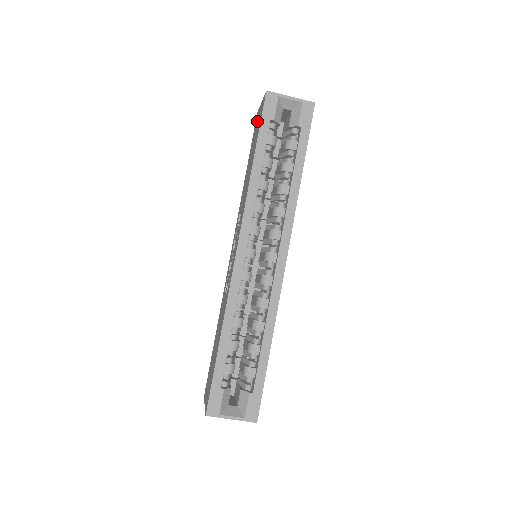
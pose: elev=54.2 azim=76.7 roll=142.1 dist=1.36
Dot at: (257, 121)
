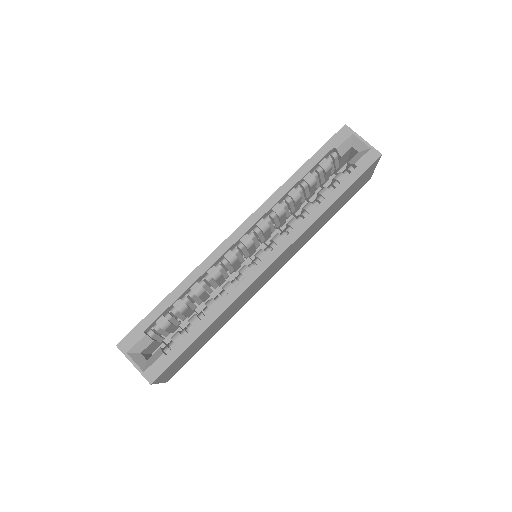
Dot at: occluded
